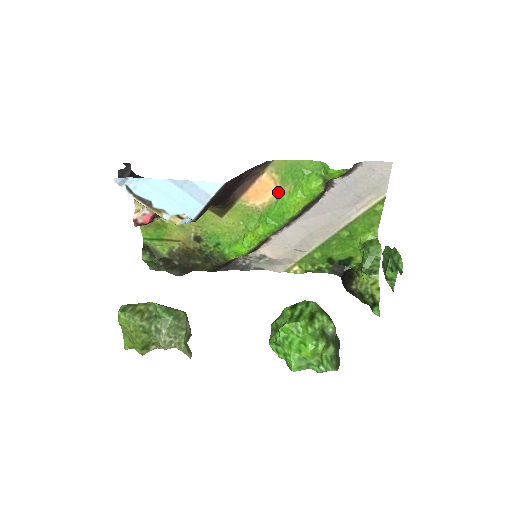
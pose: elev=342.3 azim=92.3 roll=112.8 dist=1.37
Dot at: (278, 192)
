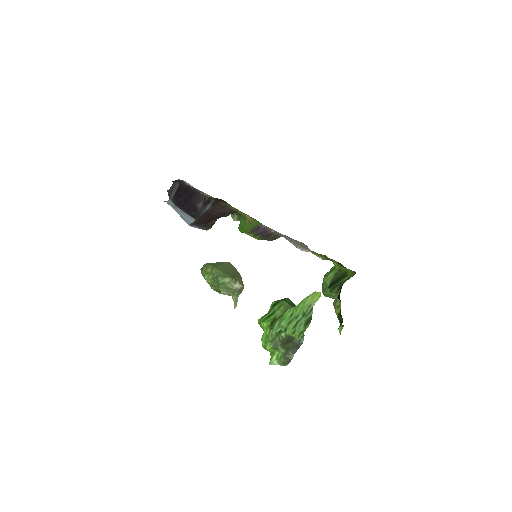
Dot at: (247, 217)
